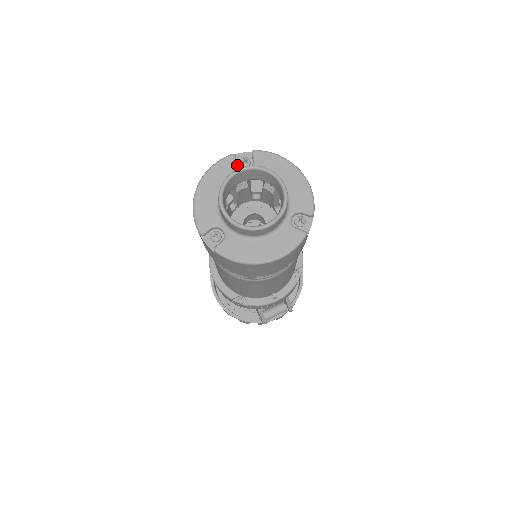
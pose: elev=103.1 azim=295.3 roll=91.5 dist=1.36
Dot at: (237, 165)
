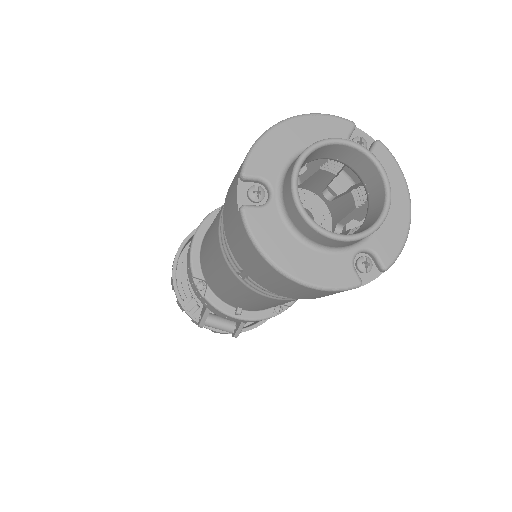
Dot at: (349, 138)
